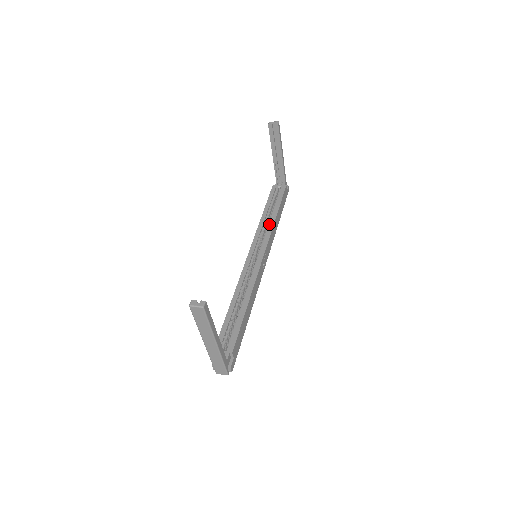
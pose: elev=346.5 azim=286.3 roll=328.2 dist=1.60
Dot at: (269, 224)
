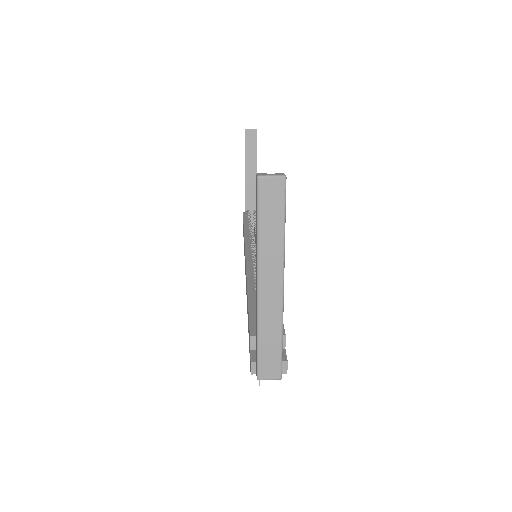
Dot at: occluded
